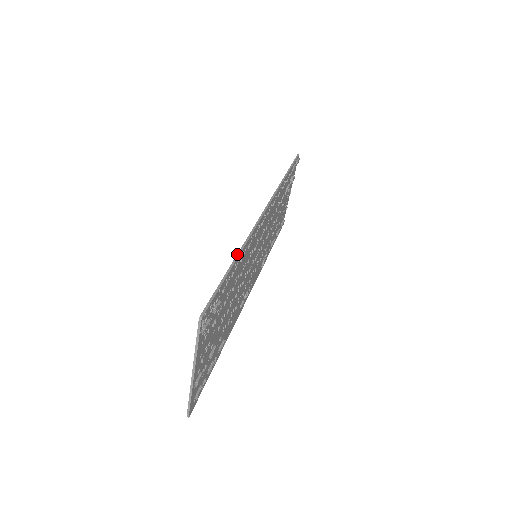
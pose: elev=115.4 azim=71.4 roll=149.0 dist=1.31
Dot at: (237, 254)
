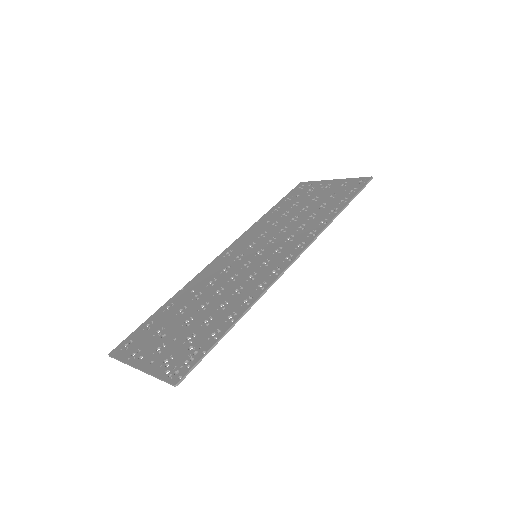
Dot at: (242, 315)
